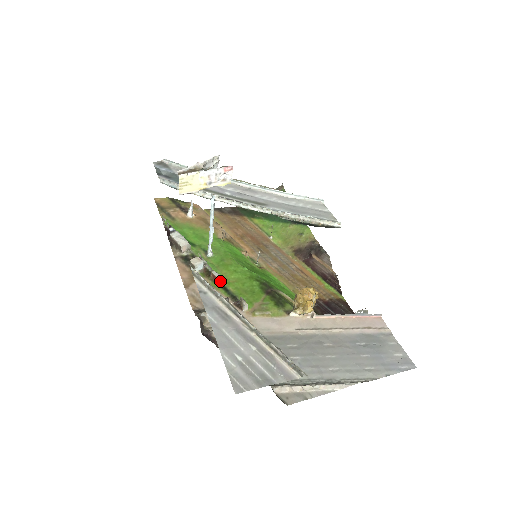
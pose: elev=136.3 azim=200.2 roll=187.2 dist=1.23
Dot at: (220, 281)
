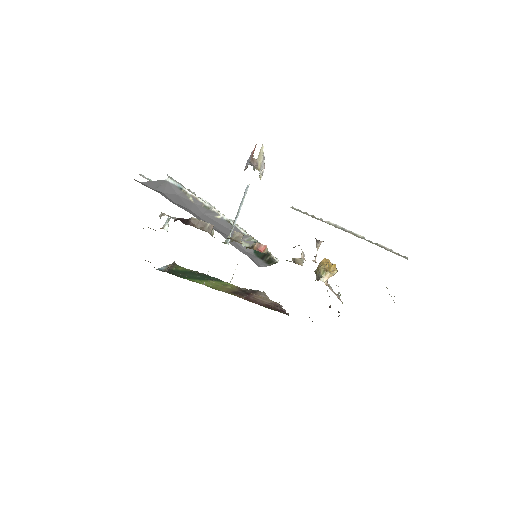
Dot at: (265, 250)
